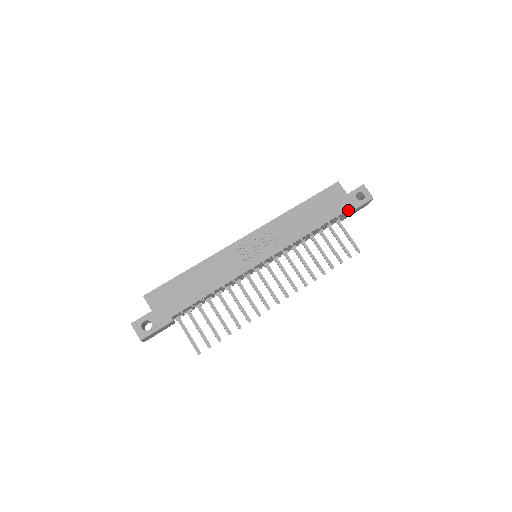
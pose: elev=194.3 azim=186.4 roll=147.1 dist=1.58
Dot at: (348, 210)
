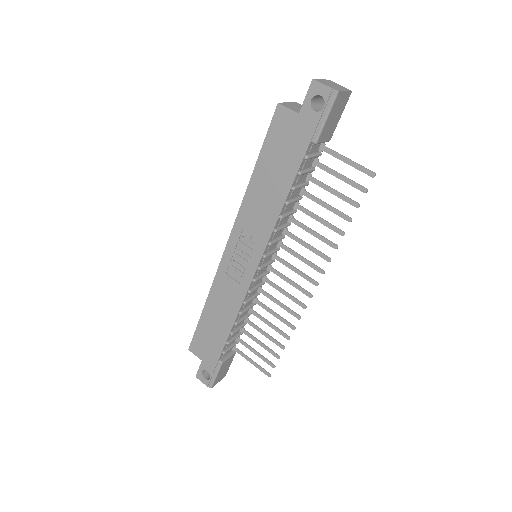
Dot at: (313, 138)
